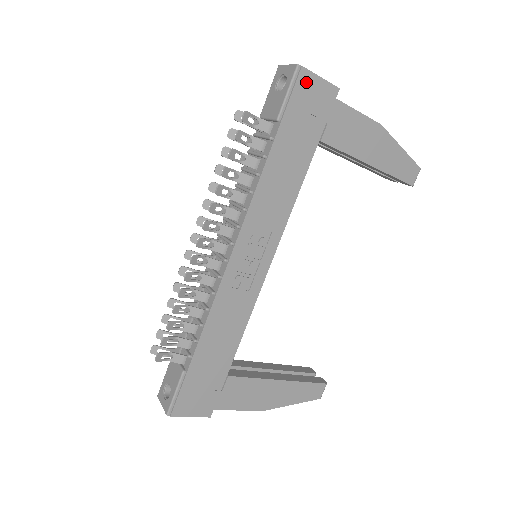
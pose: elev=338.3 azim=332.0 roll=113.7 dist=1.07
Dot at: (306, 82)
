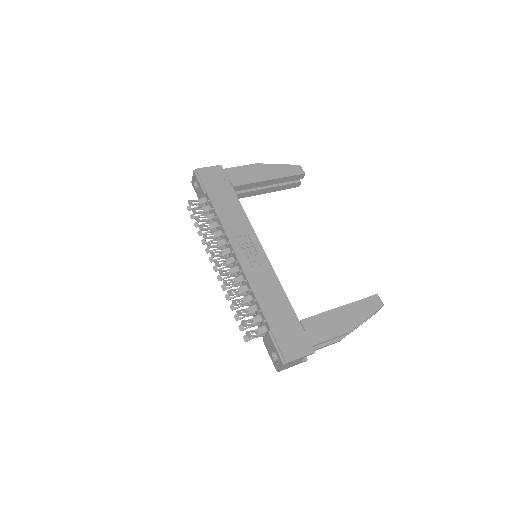
Dot at: (203, 172)
